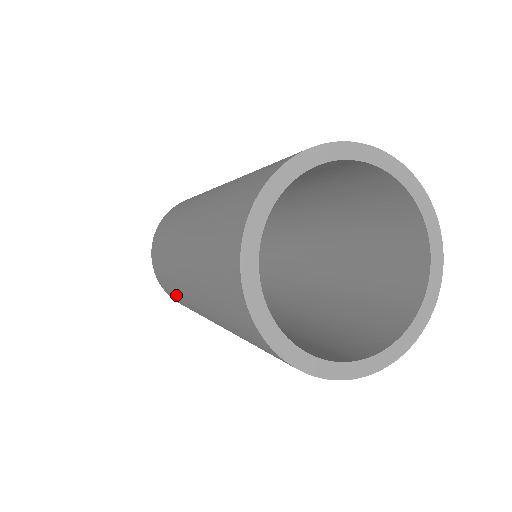
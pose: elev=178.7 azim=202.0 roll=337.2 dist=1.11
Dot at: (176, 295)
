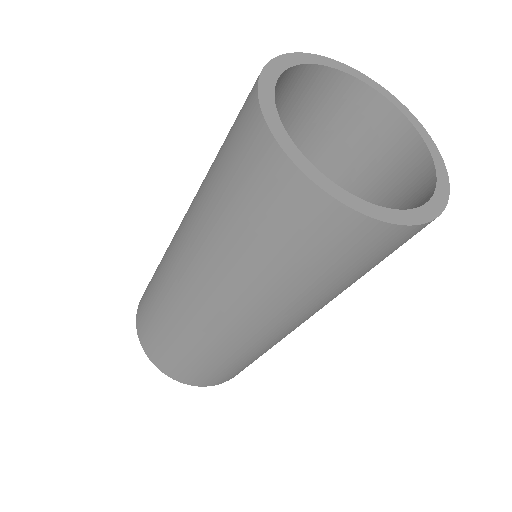
Dot at: (197, 354)
